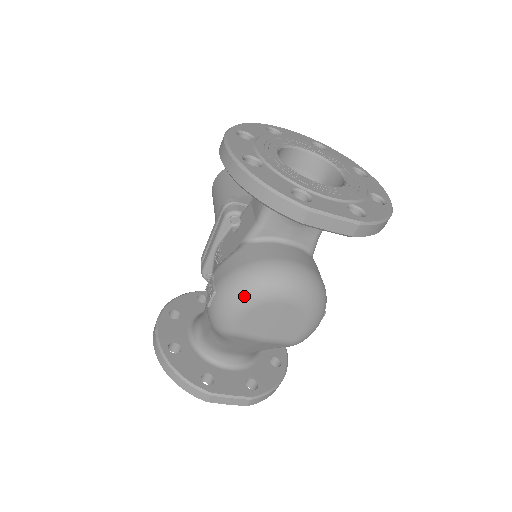
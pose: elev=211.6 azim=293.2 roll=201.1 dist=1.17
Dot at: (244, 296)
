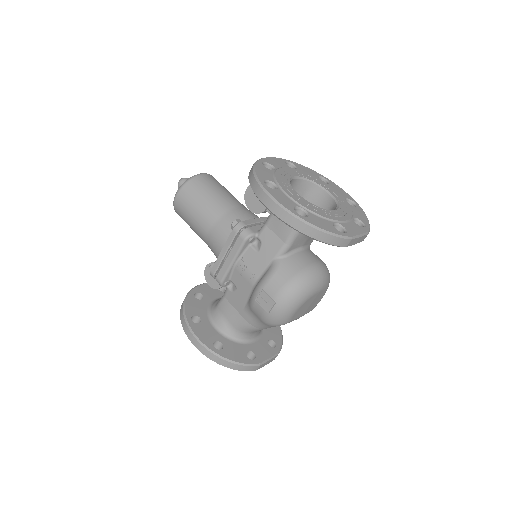
Dot at: (300, 299)
